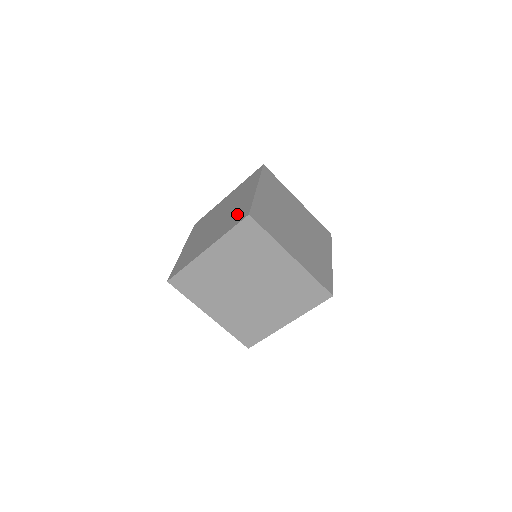
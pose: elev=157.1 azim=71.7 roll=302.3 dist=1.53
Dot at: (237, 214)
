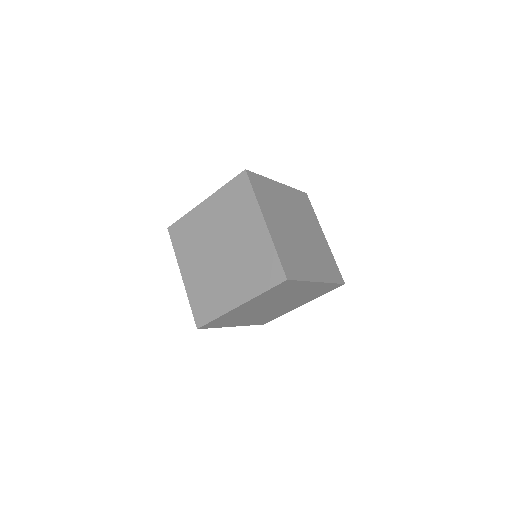
Dot at: (260, 265)
